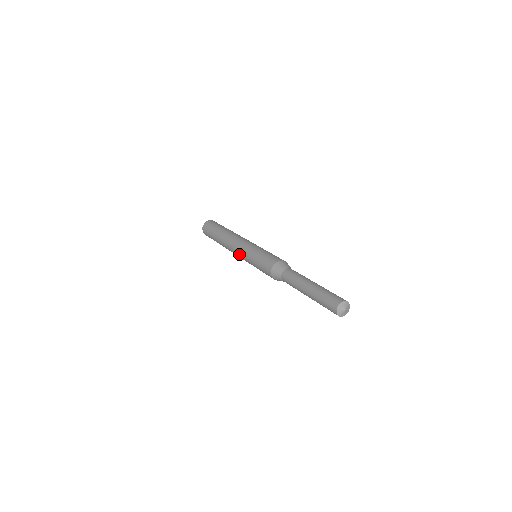
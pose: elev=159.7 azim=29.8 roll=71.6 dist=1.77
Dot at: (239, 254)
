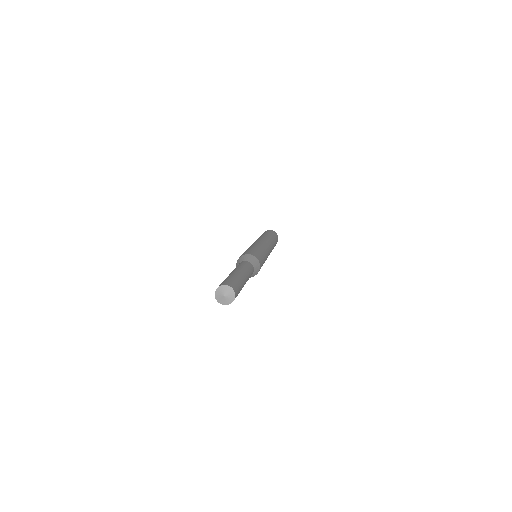
Dot at: occluded
